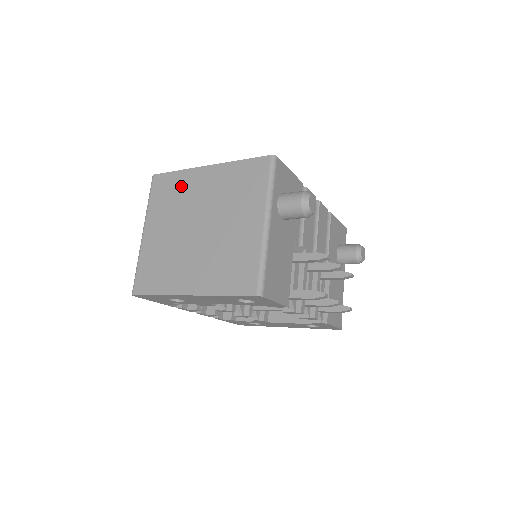
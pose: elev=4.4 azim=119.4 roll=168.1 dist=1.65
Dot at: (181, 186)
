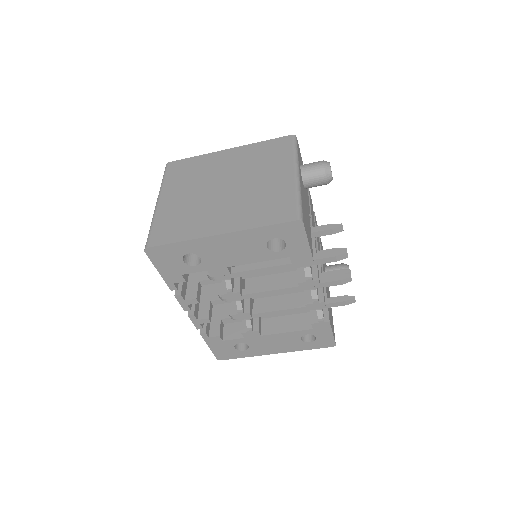
Dot at: (201, 165)
